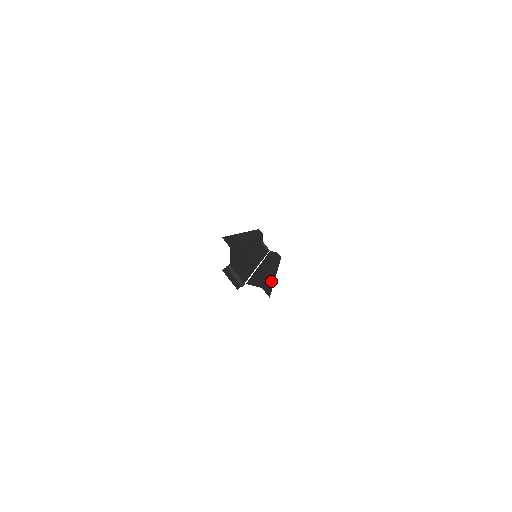
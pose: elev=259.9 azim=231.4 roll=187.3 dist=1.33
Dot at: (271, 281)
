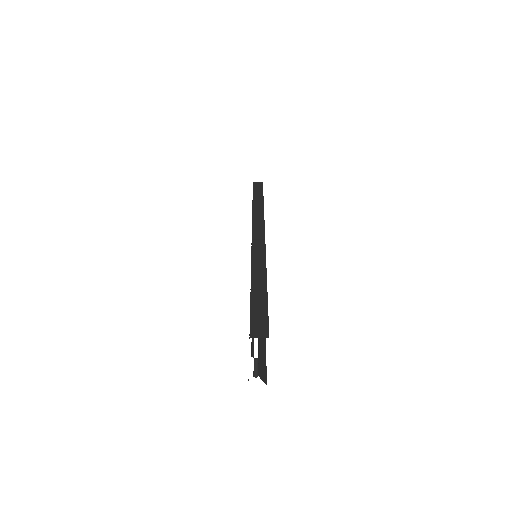
Dot at: occluded
